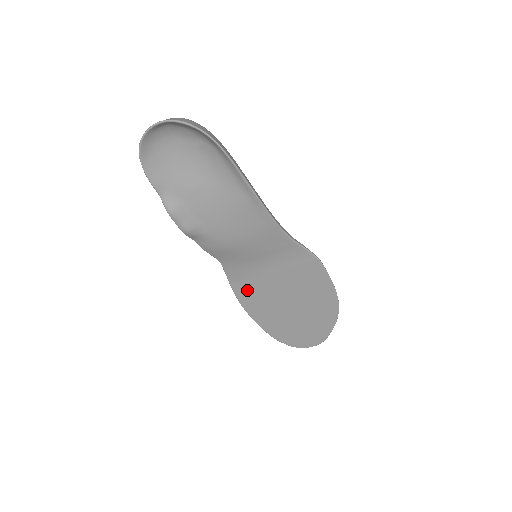
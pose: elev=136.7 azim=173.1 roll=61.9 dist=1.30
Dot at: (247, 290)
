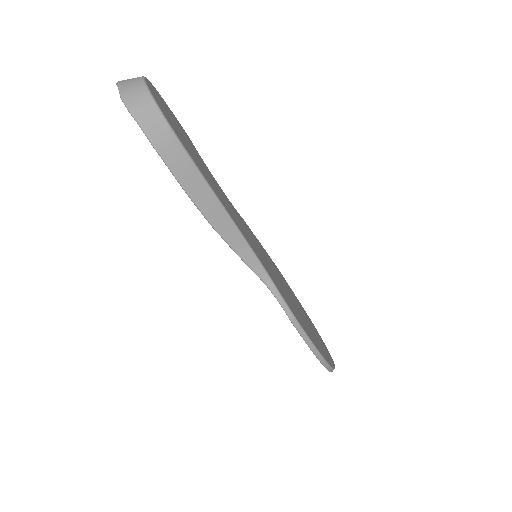
Dot at: occluded
